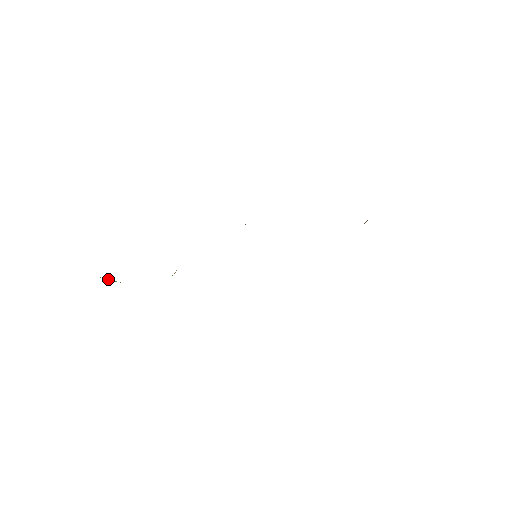
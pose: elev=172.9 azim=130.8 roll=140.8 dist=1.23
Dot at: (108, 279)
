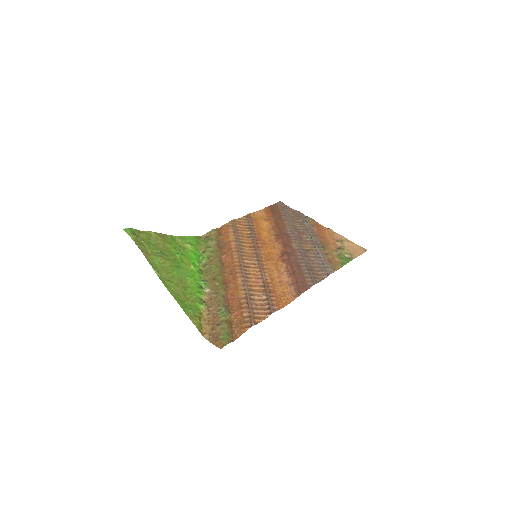
Dot at: (155, 250)
